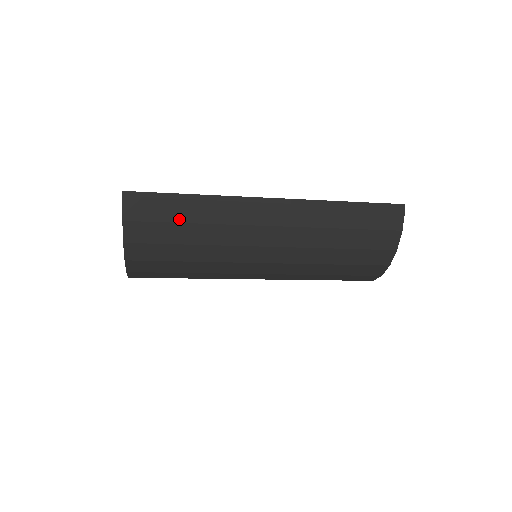
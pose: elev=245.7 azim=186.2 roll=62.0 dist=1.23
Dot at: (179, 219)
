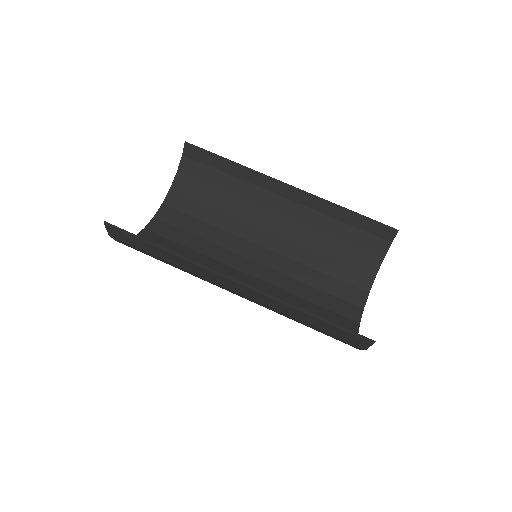
Dot at: (153, 254)
